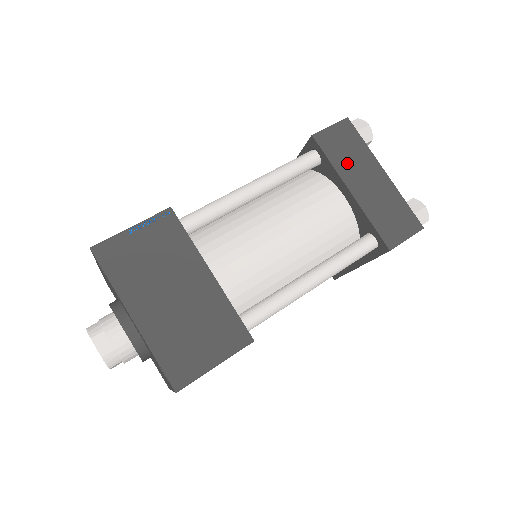
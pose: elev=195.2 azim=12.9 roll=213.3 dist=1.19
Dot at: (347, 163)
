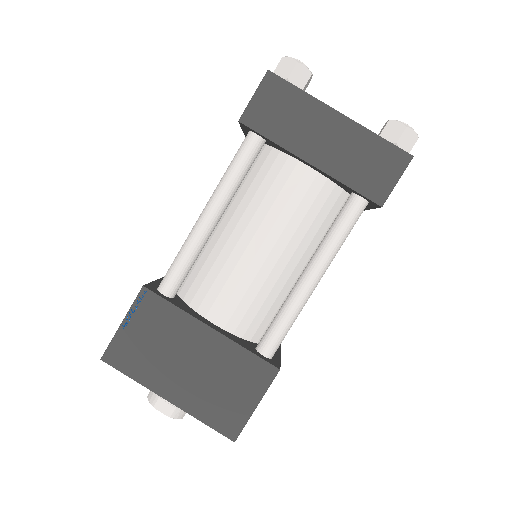
Dot at: (292, 130)
